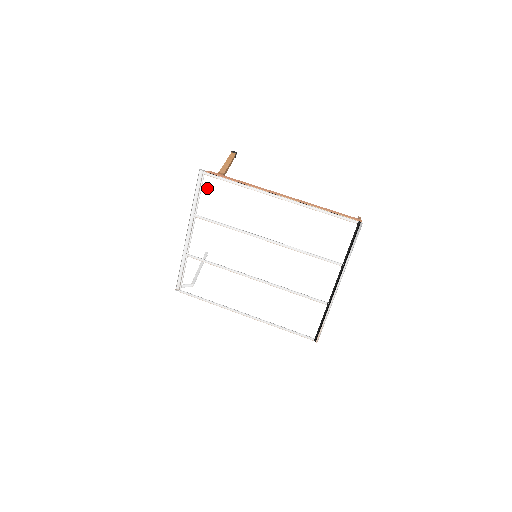
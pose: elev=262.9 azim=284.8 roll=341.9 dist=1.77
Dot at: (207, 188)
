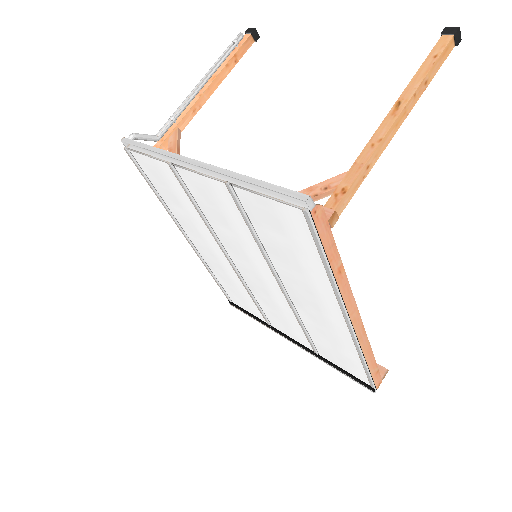
Dot at: (285, 214)
